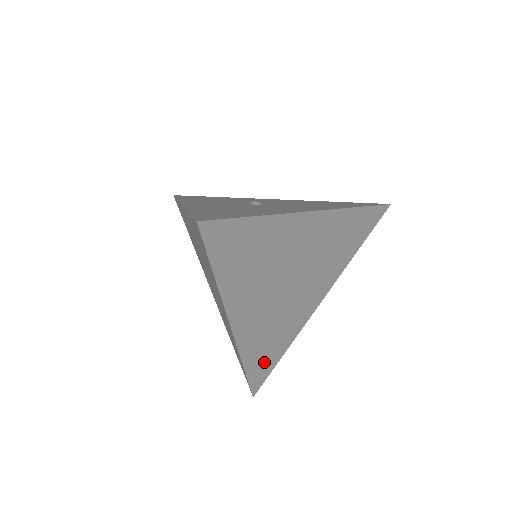
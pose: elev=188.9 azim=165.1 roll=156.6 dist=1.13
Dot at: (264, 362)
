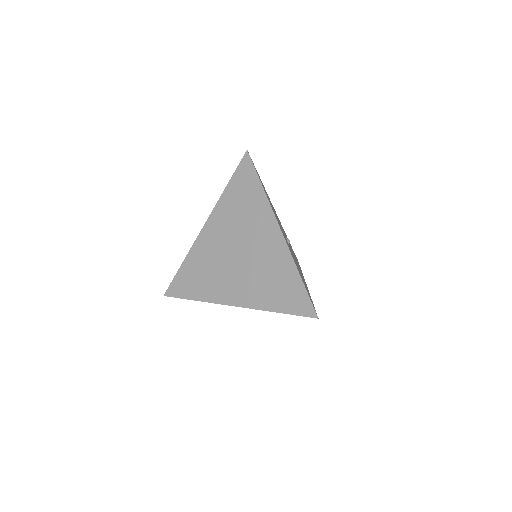
Dot at: occluded
